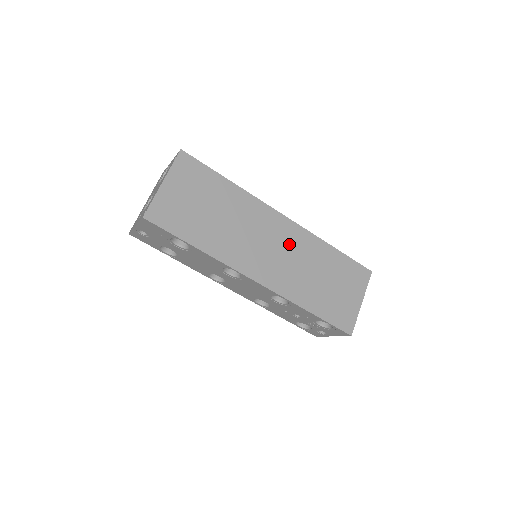
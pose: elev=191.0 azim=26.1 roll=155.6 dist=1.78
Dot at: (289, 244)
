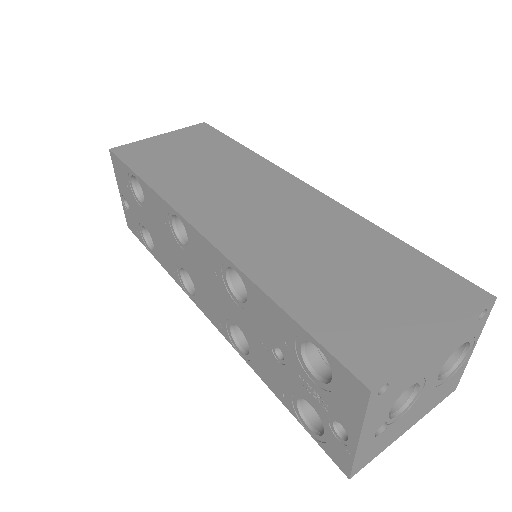
Dot at: (294, 210)
